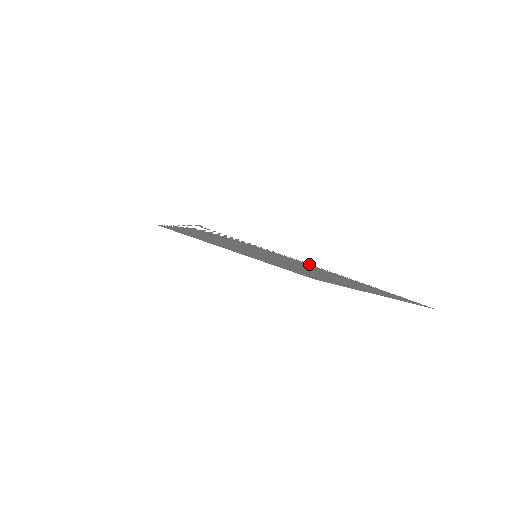
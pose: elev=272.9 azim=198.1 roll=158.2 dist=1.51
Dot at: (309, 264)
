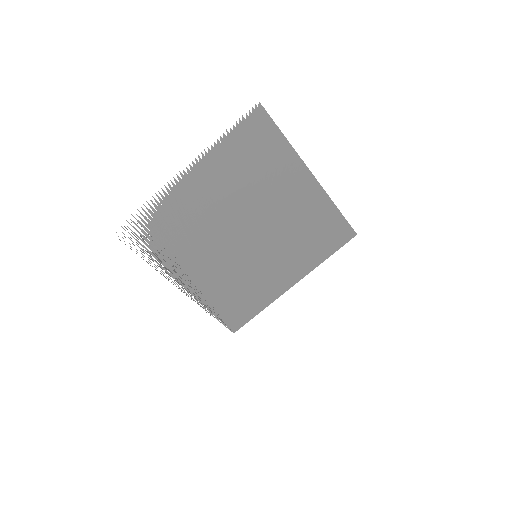
Dot at: (173, 184)
